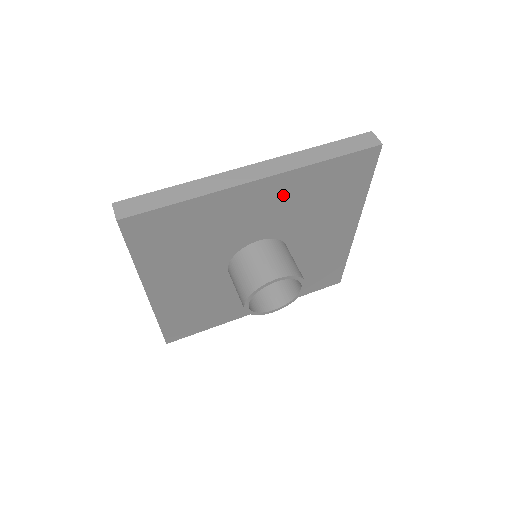
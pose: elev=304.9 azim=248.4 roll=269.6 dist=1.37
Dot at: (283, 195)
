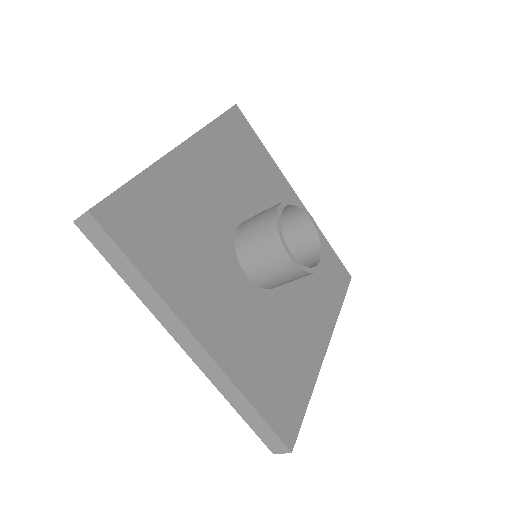
Dot at: (212, 162)
